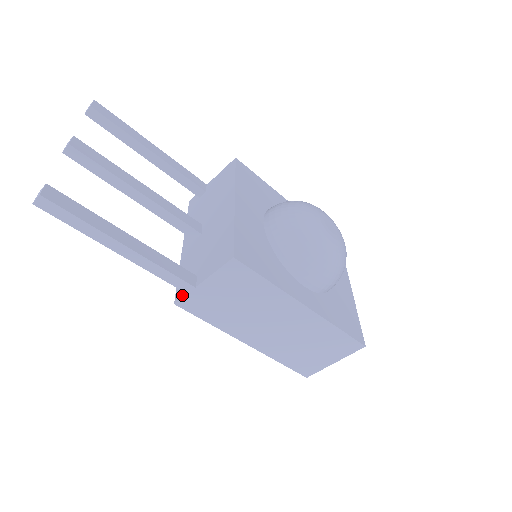
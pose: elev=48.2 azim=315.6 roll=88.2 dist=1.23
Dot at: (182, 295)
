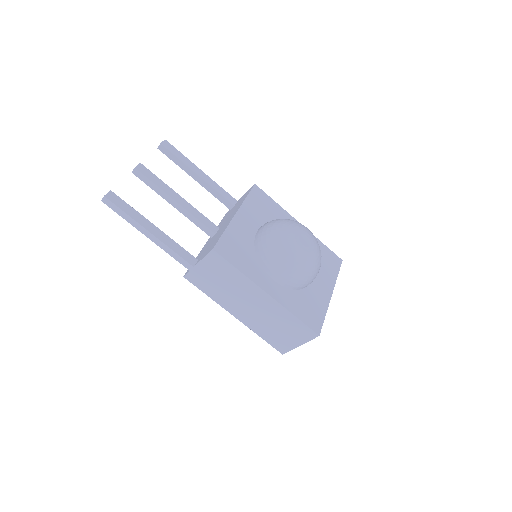
Dot at: (188, 271)
